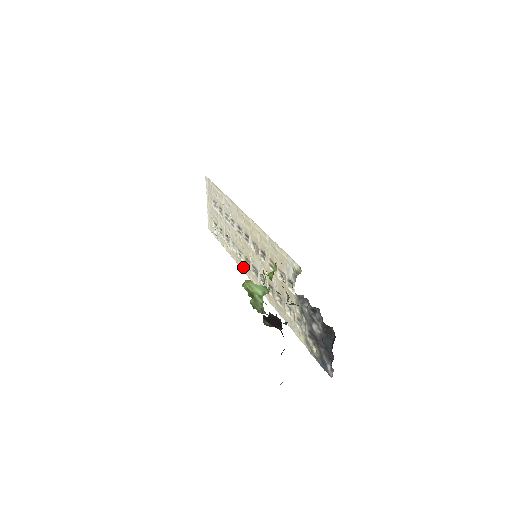
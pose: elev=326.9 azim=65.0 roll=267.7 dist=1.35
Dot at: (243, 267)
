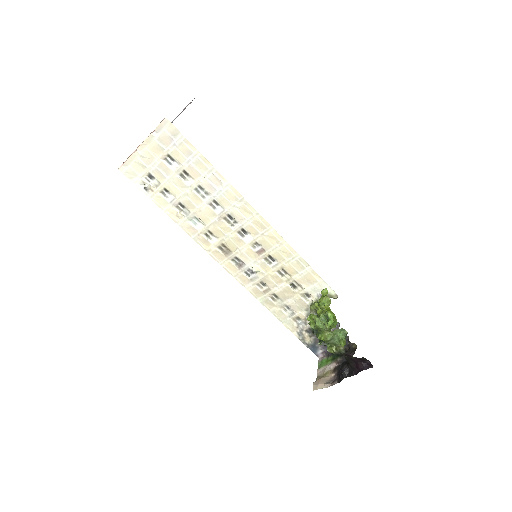
Dot at: (209, 249)
